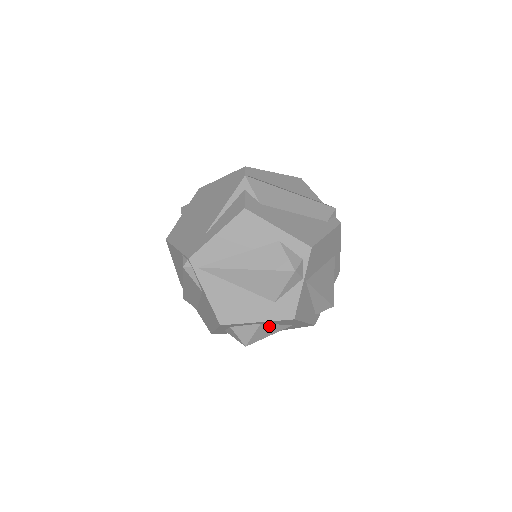
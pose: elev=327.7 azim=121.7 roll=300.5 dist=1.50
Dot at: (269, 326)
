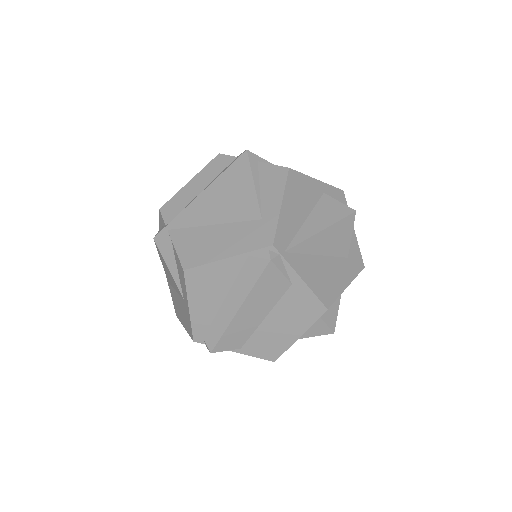
Dot at: occluded
